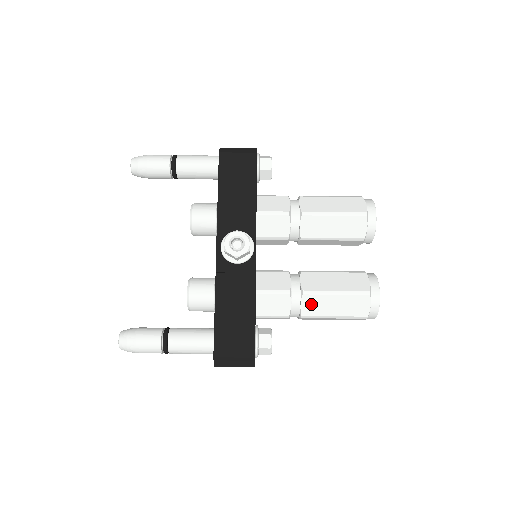
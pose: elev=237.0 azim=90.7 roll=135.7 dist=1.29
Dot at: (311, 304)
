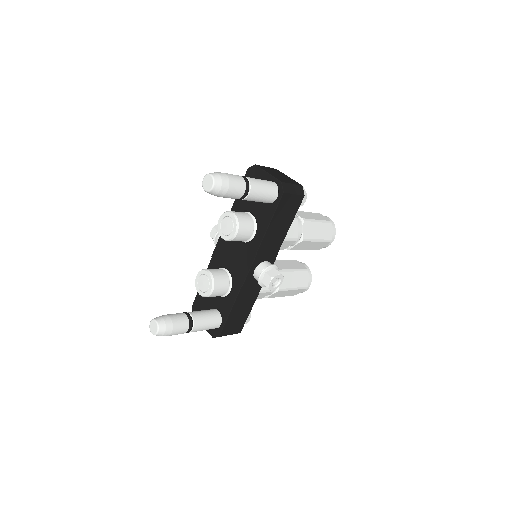
Dot at: (277, 294)
